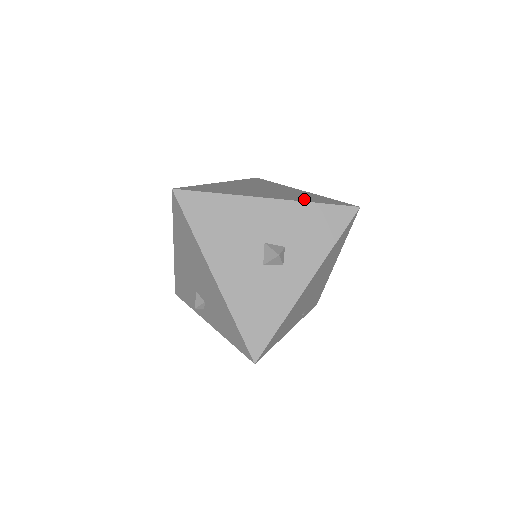
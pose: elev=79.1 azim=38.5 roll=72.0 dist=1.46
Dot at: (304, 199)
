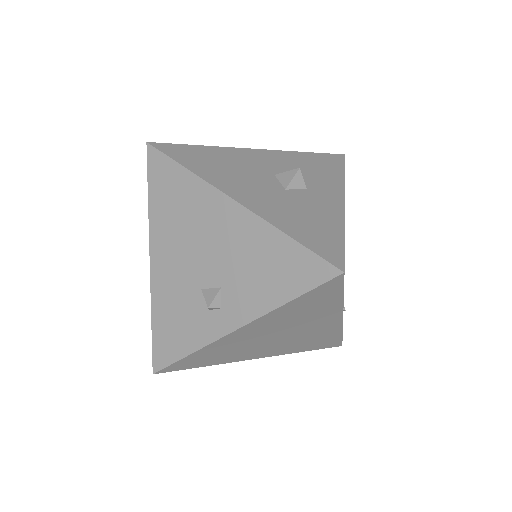
Dot at: occluded
